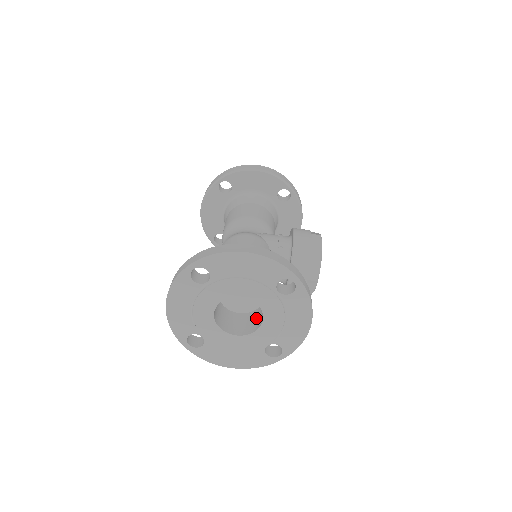
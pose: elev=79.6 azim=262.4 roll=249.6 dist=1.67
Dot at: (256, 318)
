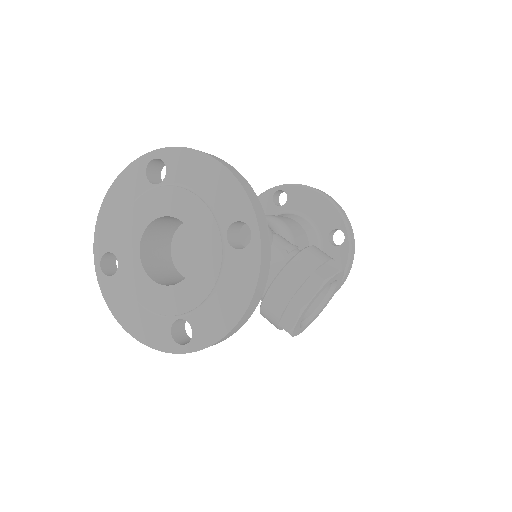
Dot at: occluded
